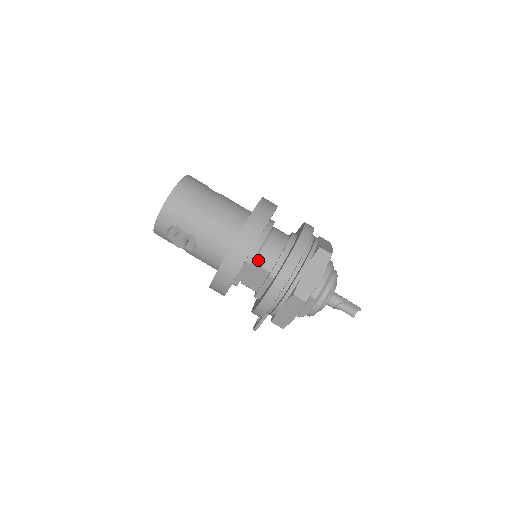
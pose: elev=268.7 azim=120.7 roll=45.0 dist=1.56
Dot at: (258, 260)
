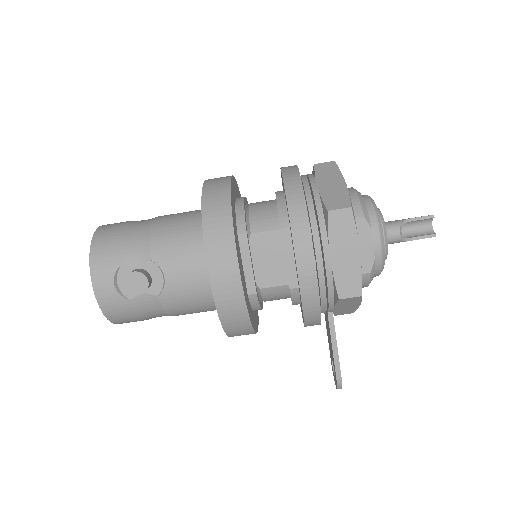
Dot at: (253, 227)
